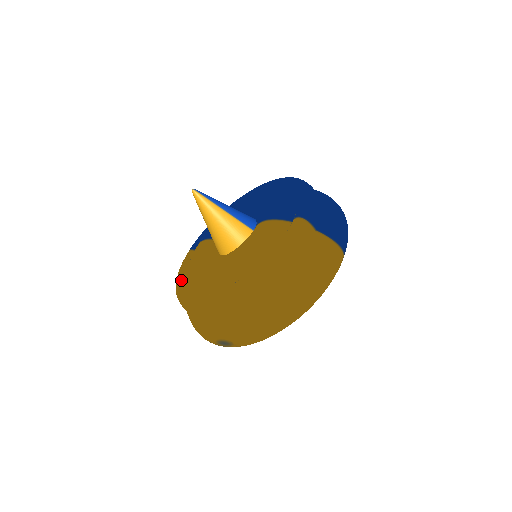
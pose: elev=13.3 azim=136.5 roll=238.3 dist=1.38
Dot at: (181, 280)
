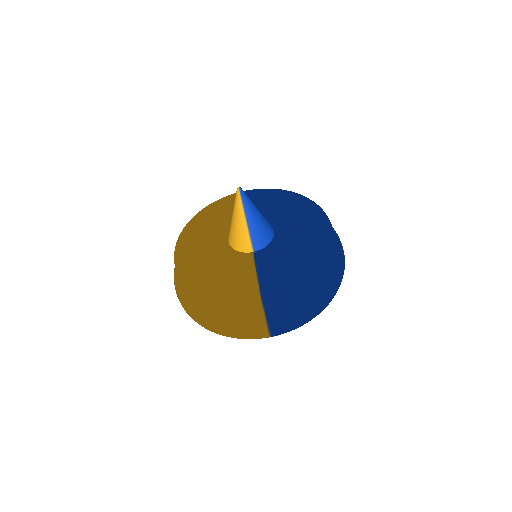
Dot at: (206, 211)
